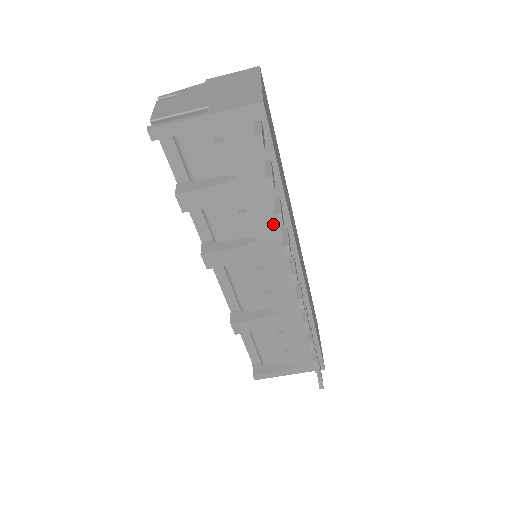
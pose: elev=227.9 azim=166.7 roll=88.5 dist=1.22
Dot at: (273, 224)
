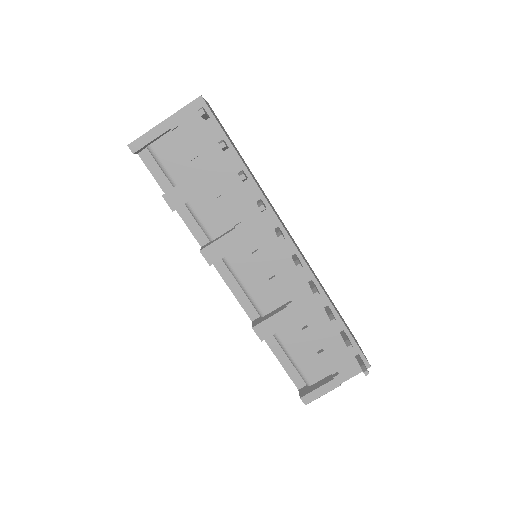
Dot at: (248, 200)
